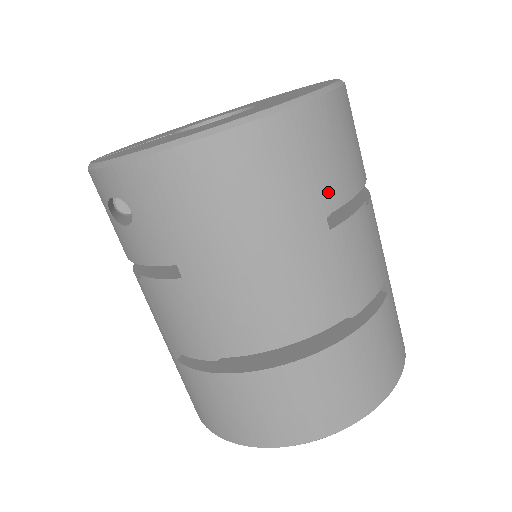
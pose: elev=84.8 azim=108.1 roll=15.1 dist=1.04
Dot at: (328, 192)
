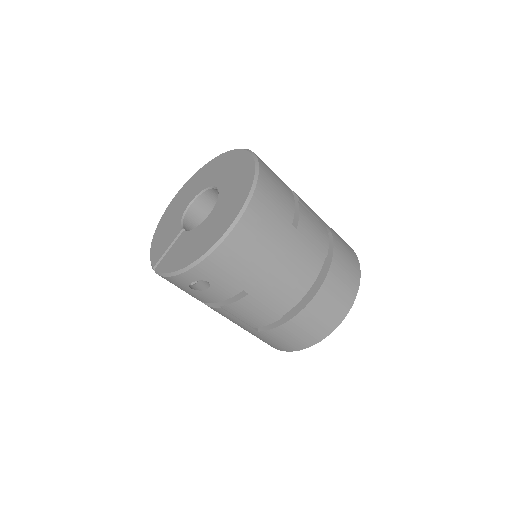
Dot at: (286, 214)
